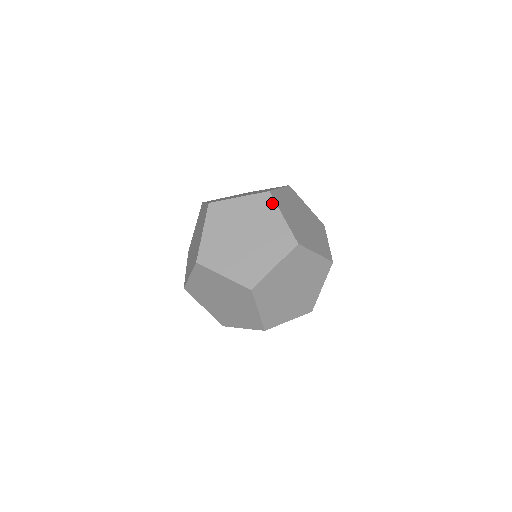
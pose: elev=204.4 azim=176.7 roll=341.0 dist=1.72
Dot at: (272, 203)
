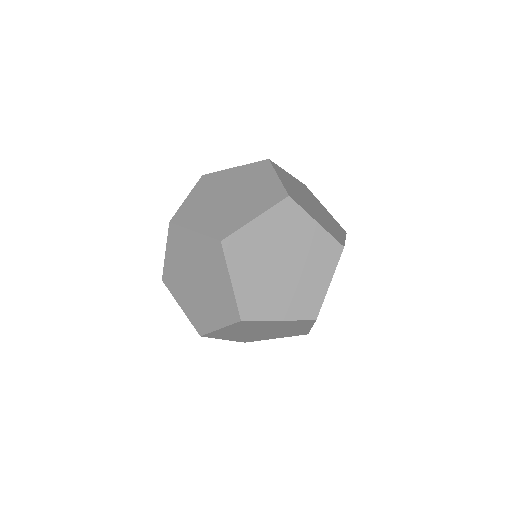
Dot at: (344, 233)
